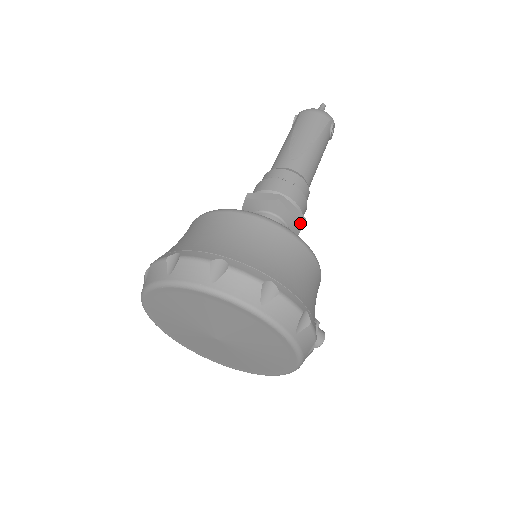
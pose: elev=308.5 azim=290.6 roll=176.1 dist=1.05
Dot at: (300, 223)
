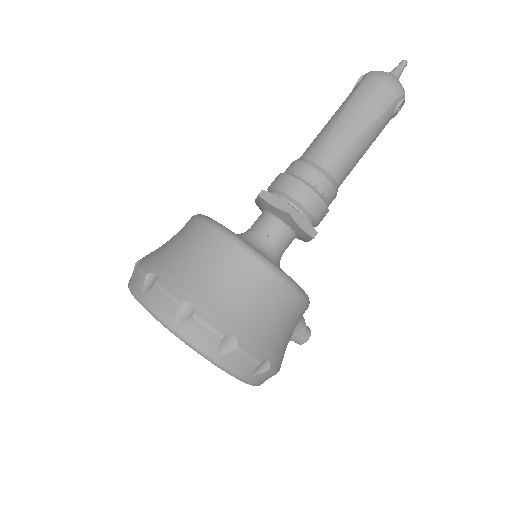
Dot at: (309, 237)
